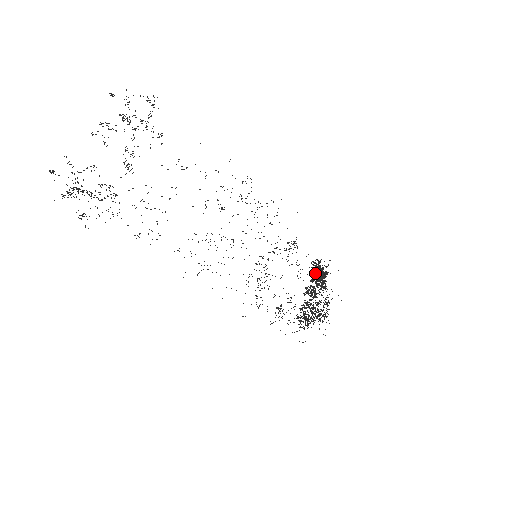
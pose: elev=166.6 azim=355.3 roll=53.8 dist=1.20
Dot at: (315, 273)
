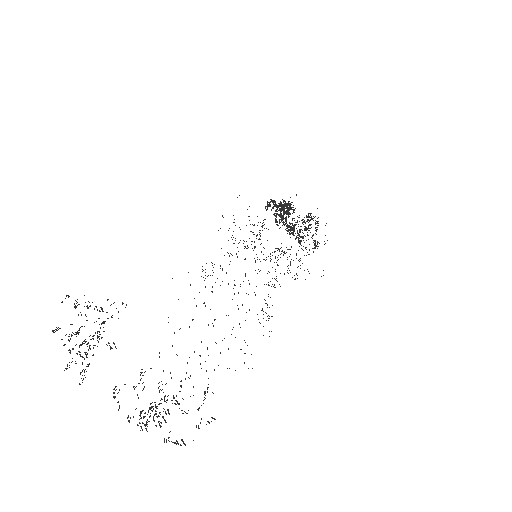
Dot at: (272, 208)
